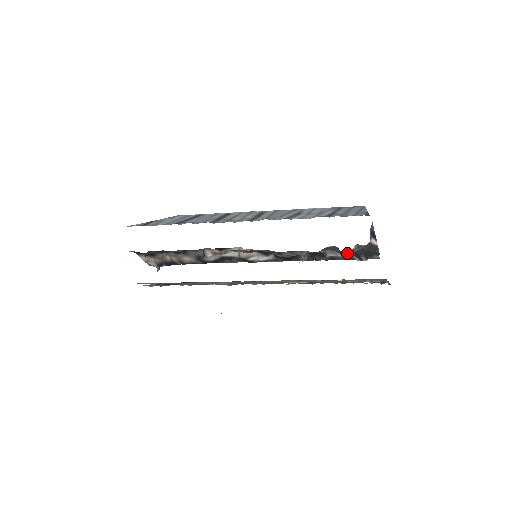
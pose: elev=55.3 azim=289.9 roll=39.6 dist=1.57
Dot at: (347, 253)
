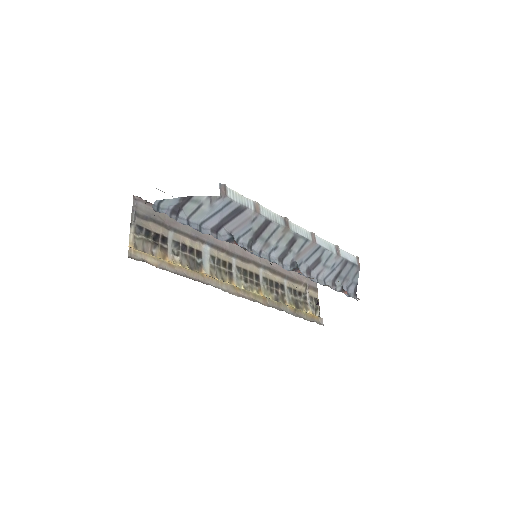
Dot at: occluded
